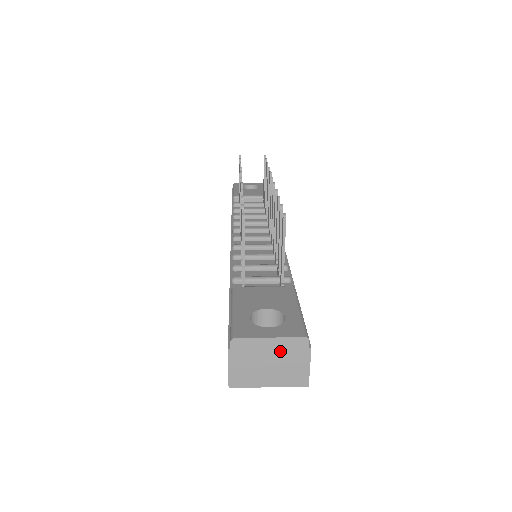
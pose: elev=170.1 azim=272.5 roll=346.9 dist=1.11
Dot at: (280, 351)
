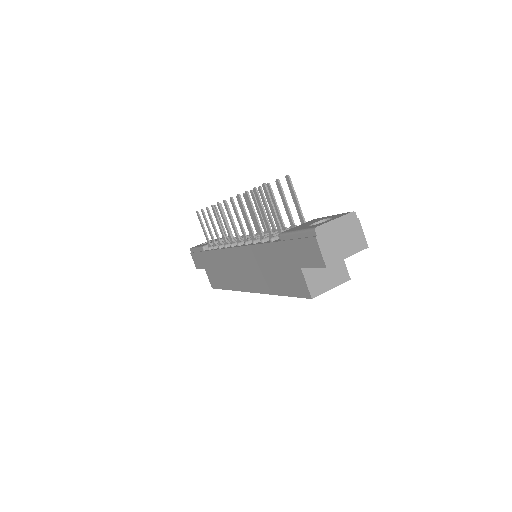
Dot at: (344, 227)
